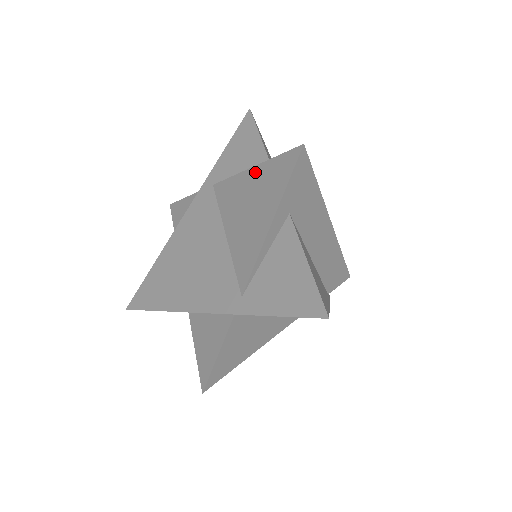
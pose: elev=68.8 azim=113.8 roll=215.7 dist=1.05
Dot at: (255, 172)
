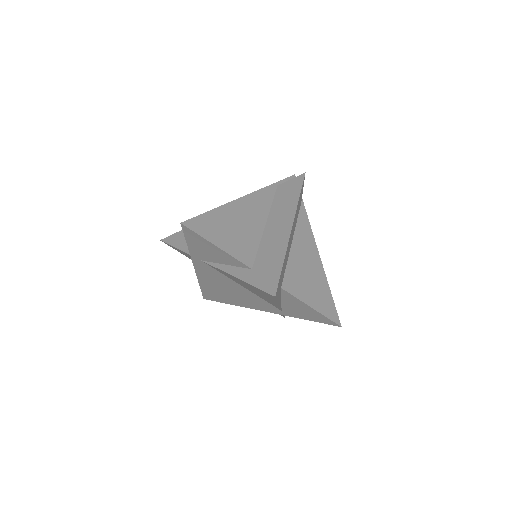
Dot at: (241, 281)
